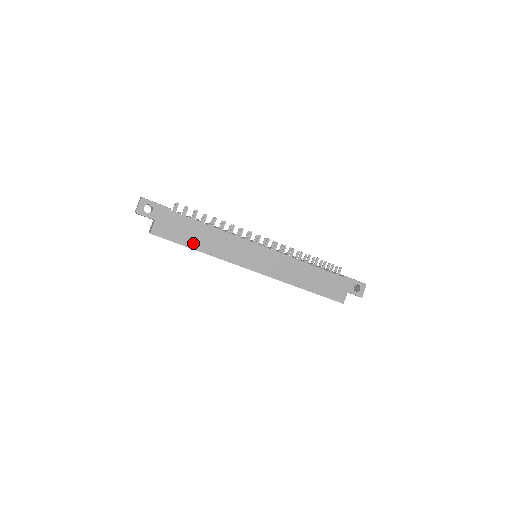
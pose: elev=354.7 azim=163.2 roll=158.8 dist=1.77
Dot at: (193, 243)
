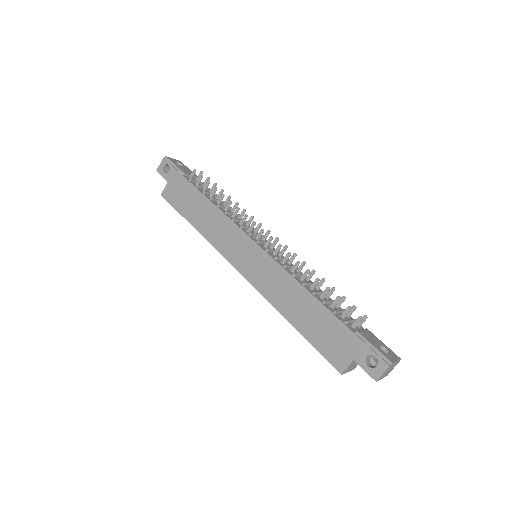
Dot at: (191, 216)
